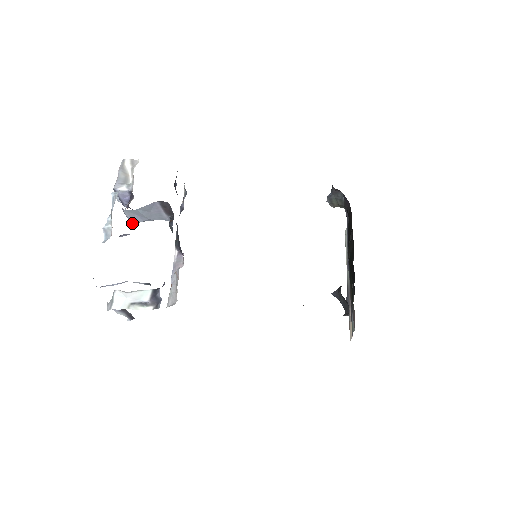
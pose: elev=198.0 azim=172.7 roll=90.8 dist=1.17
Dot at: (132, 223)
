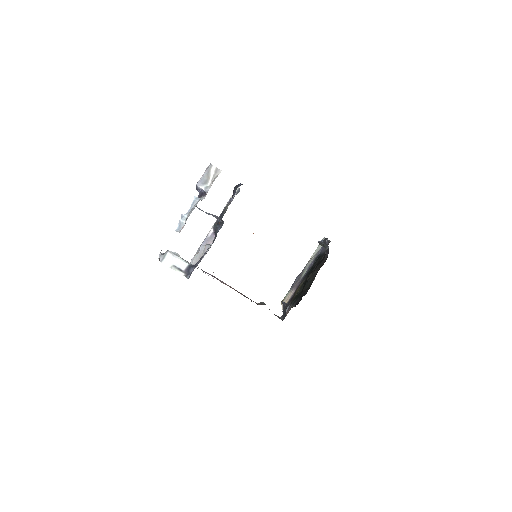
Dot at: occluded
